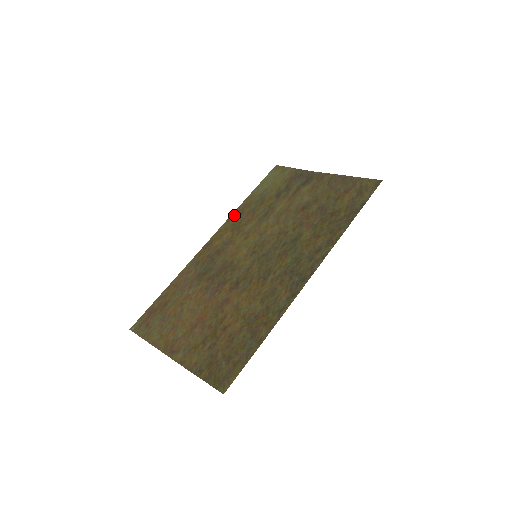
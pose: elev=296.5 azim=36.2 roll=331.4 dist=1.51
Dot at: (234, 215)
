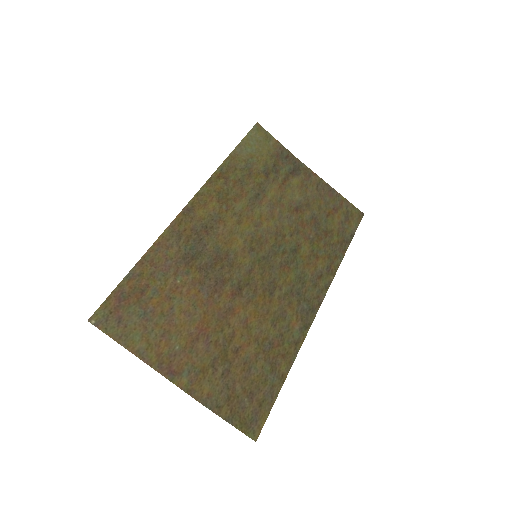
Dot at: (217, 176)
